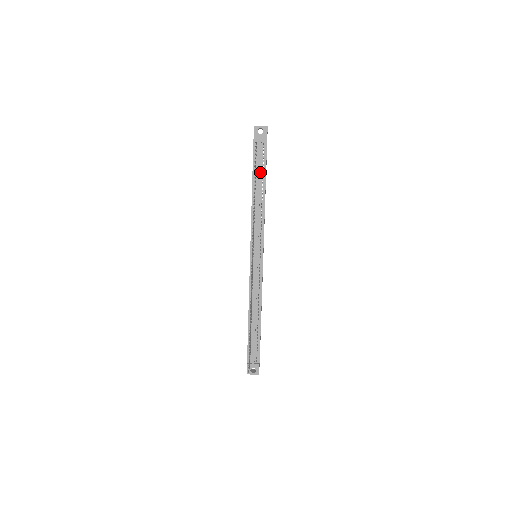
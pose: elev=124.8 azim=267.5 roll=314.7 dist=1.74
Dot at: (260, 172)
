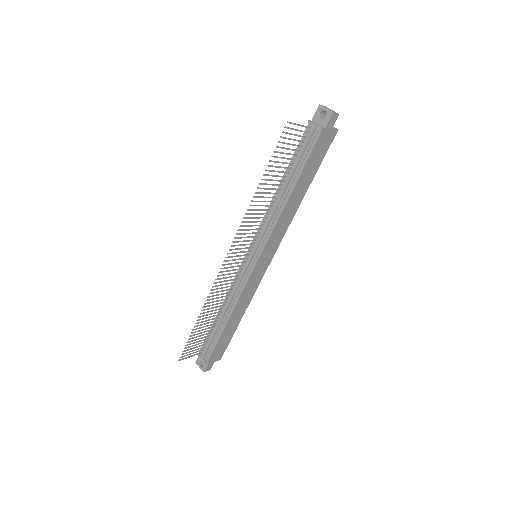
Dot at: (297, 164)
